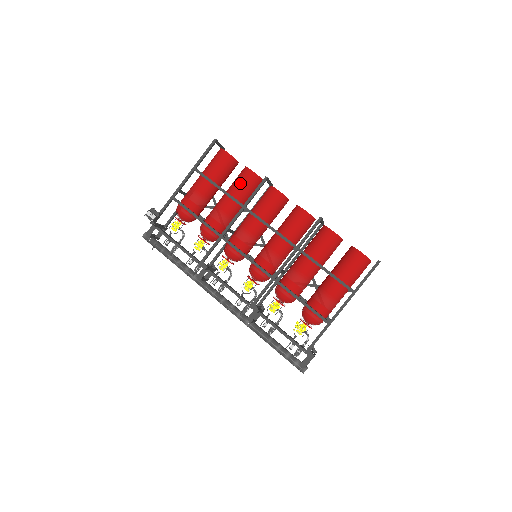
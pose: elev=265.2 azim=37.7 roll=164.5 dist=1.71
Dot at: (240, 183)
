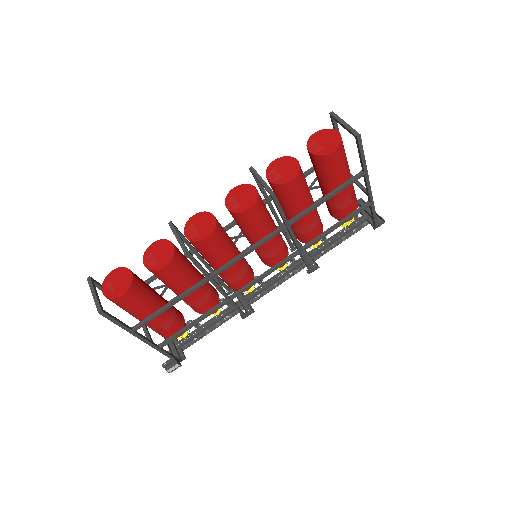
Dot at: (174, 280)
